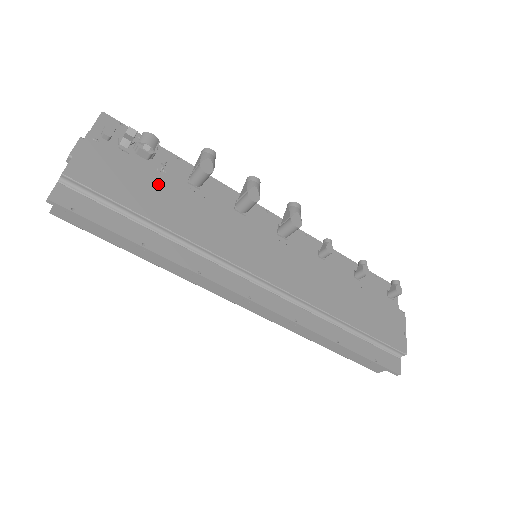
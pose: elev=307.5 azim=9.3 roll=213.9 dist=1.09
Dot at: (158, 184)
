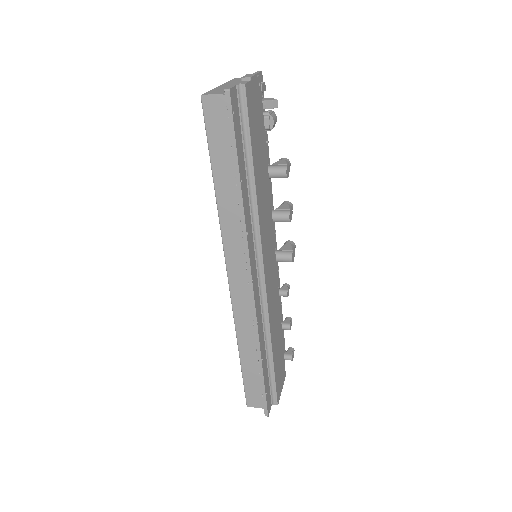
Dot at: (263, 151)
